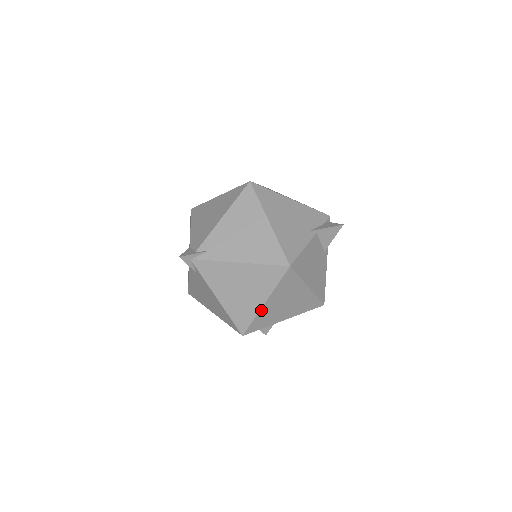
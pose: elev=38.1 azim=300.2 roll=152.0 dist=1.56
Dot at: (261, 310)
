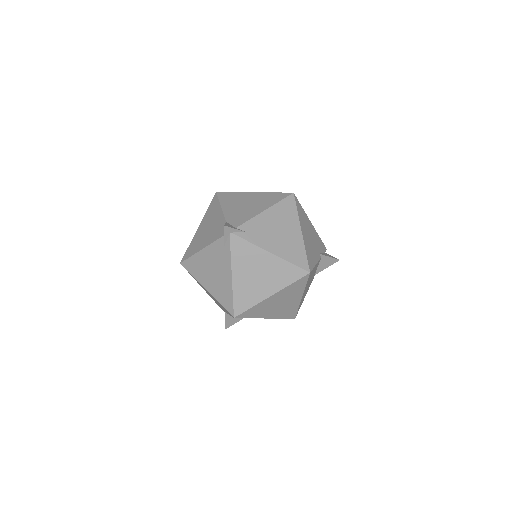
Dot at: (264, 301)
